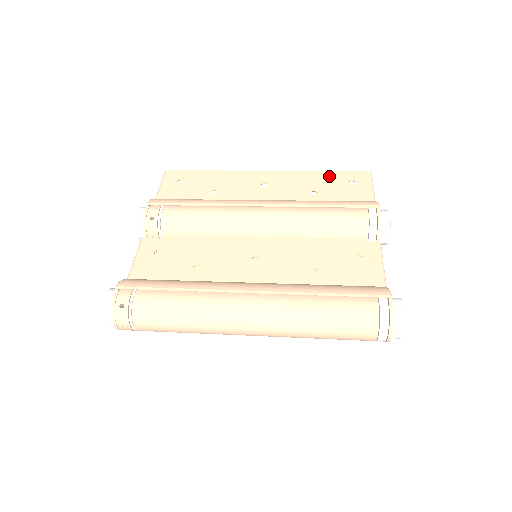
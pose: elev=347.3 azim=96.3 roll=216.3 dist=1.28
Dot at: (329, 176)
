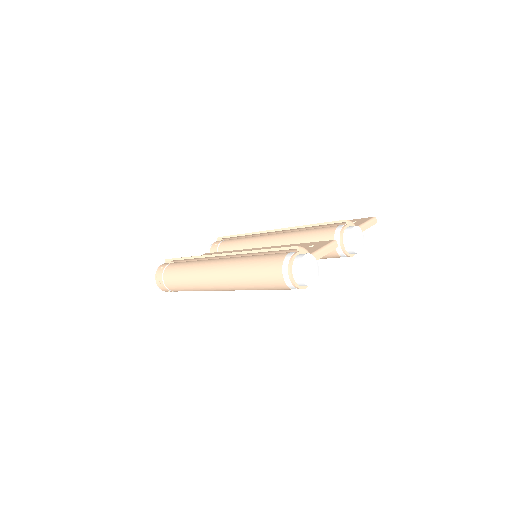
Dot at: occluded
